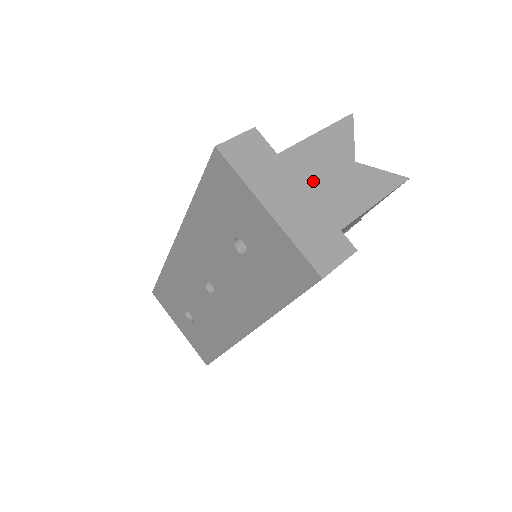
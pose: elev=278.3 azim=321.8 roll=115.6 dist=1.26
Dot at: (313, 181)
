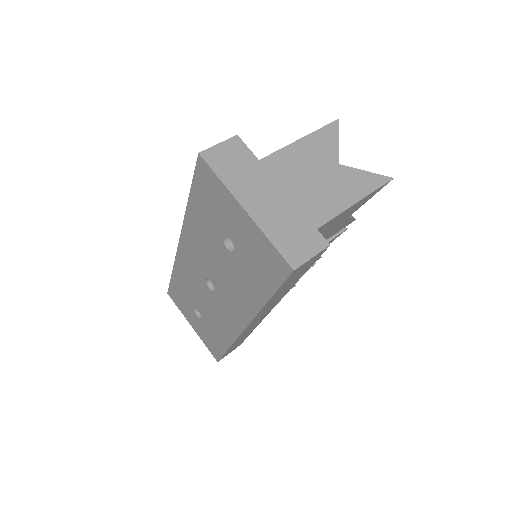
Dot at: (295, 183)
